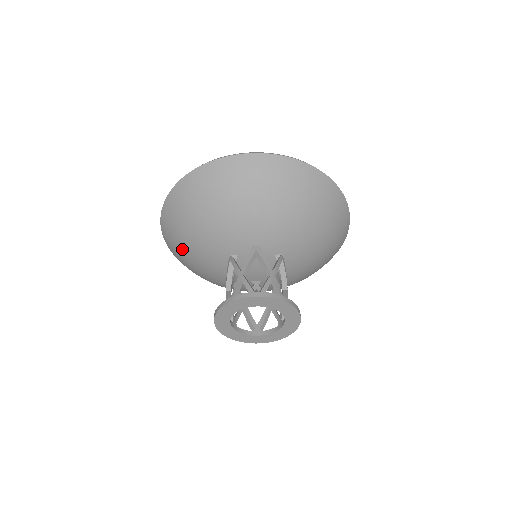
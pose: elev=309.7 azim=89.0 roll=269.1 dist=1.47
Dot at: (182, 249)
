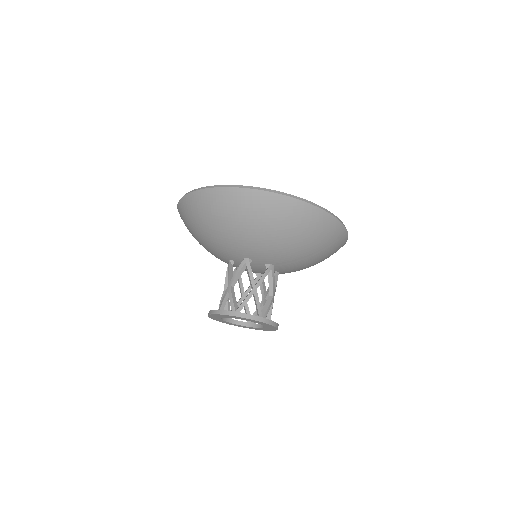
Dot at: occluded
